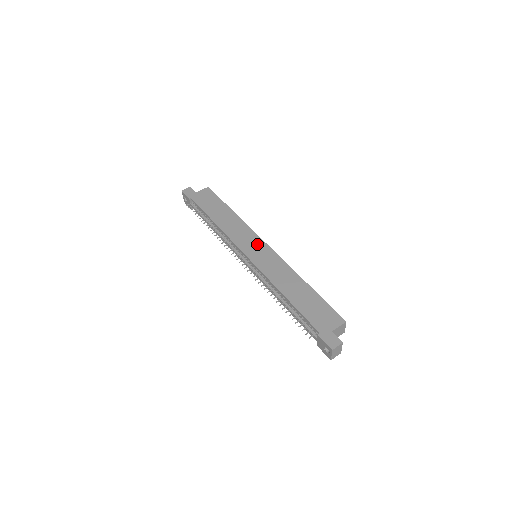
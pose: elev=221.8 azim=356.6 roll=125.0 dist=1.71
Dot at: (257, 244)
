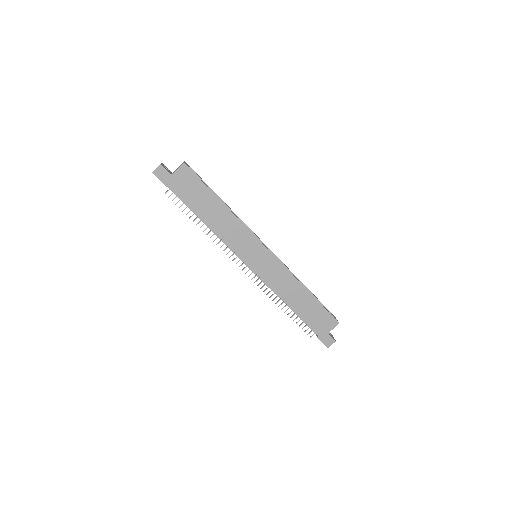
Dot at: (257, 250)
